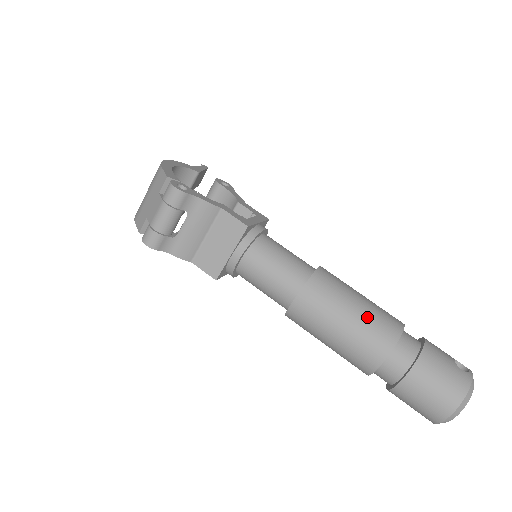
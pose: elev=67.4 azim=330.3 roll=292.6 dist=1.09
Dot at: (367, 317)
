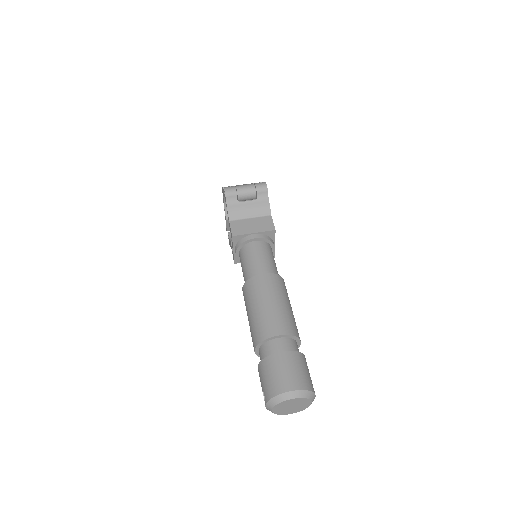
Dot at: (290, 314)
